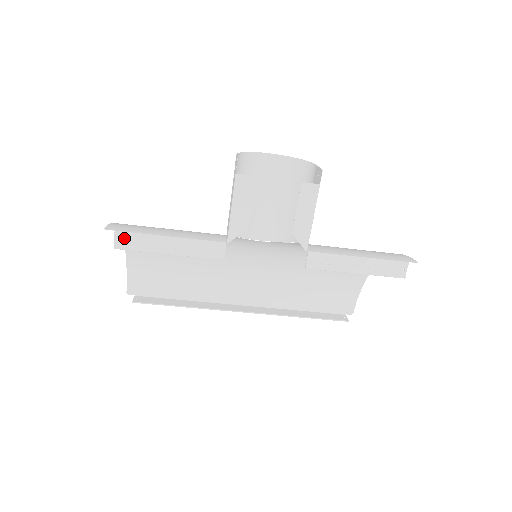
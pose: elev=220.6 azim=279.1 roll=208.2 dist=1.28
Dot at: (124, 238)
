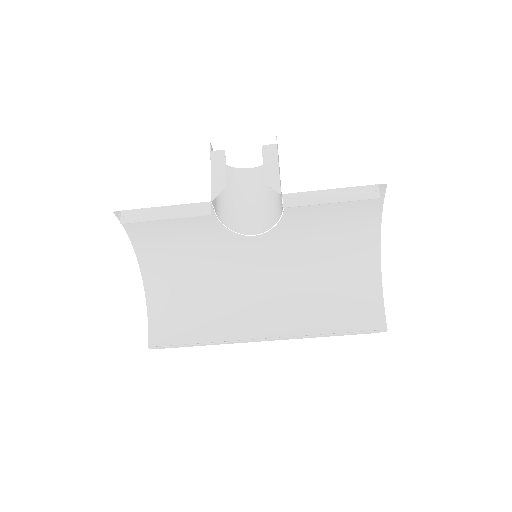
Dot at: (128, 215)
